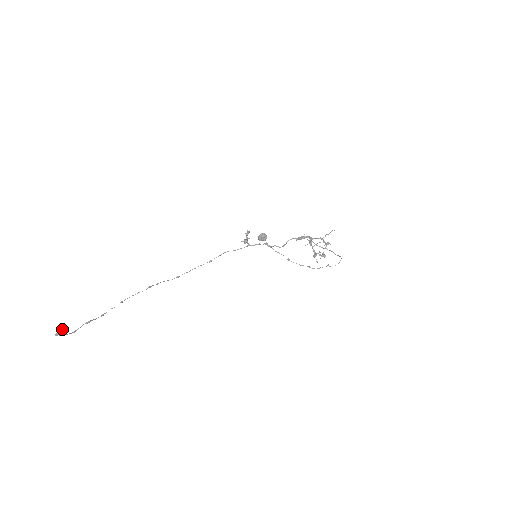
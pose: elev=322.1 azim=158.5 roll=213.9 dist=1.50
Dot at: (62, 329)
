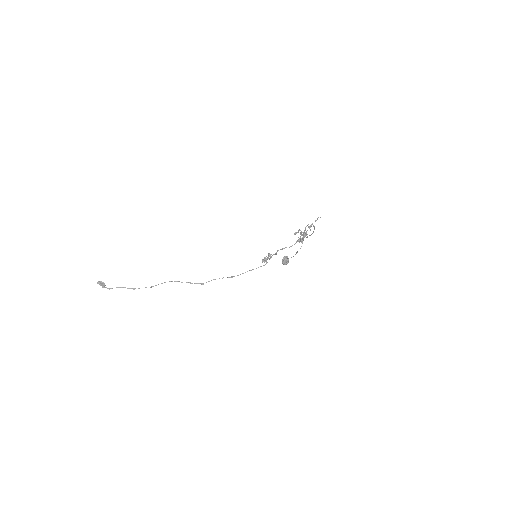
Dot at: (103, 282)
